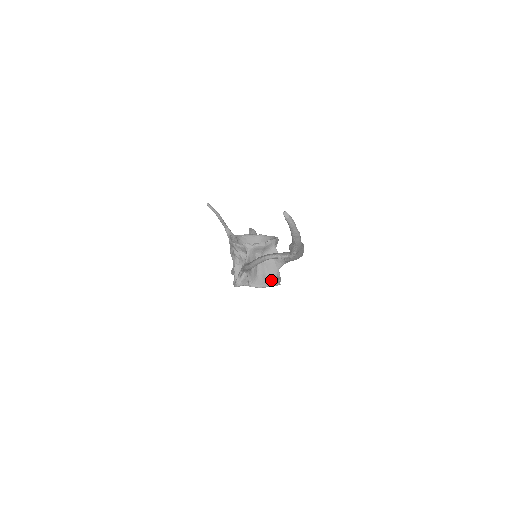
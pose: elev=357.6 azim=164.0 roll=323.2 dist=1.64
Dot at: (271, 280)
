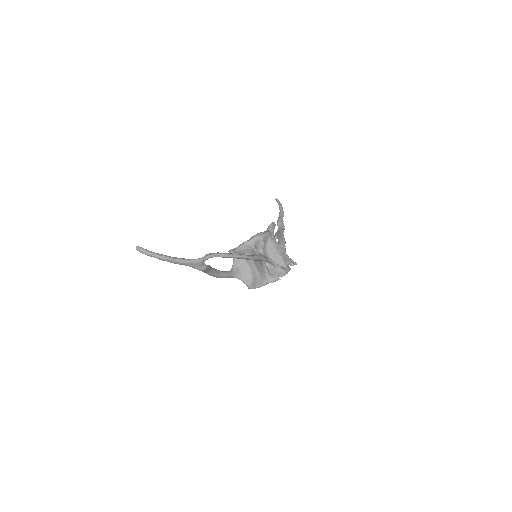
Dot at: (264, 279)
